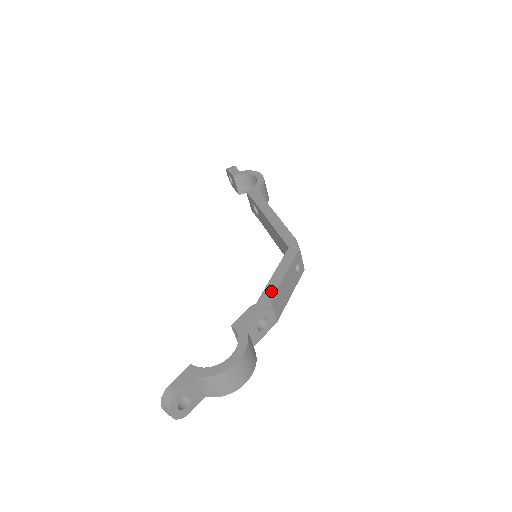
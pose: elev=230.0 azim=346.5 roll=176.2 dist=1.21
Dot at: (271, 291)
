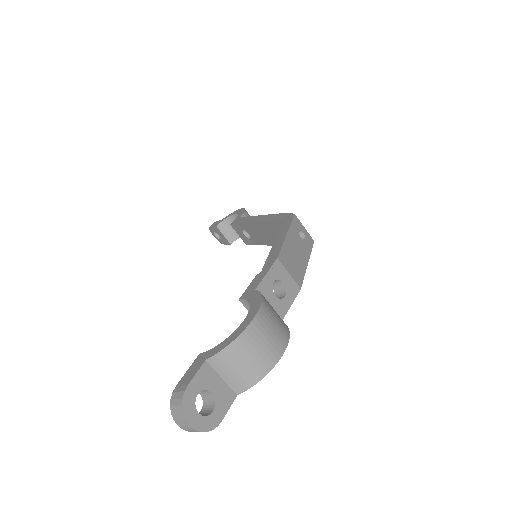
Dot at: (275, 252)
